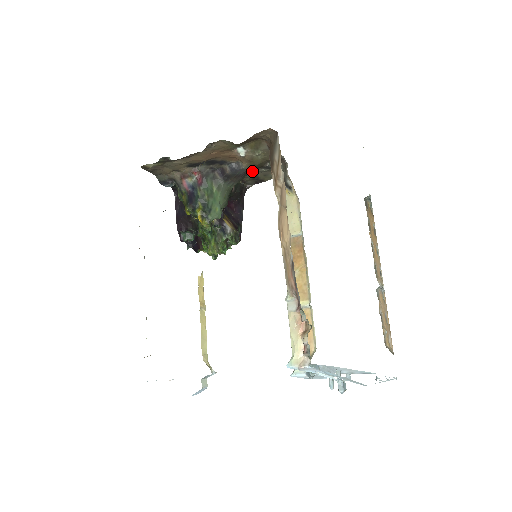
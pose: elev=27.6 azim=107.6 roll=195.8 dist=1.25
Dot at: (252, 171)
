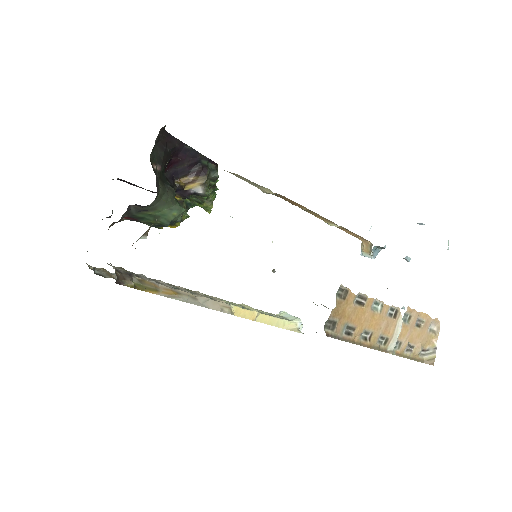
Dot at: occluded
